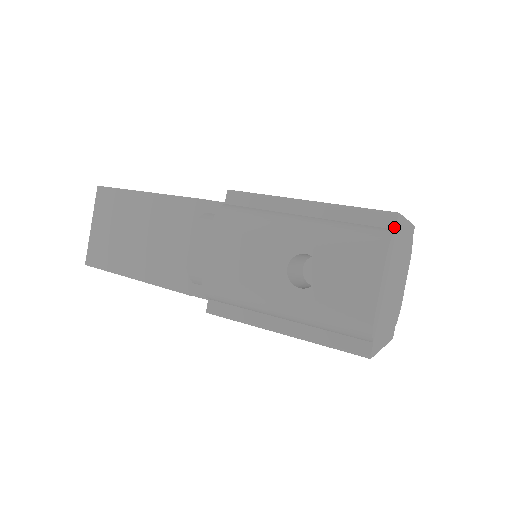
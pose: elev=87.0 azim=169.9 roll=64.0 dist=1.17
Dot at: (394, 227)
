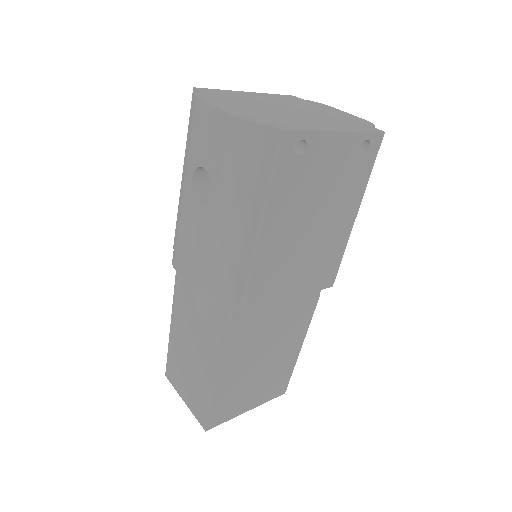
Dot at: (199, 92)
